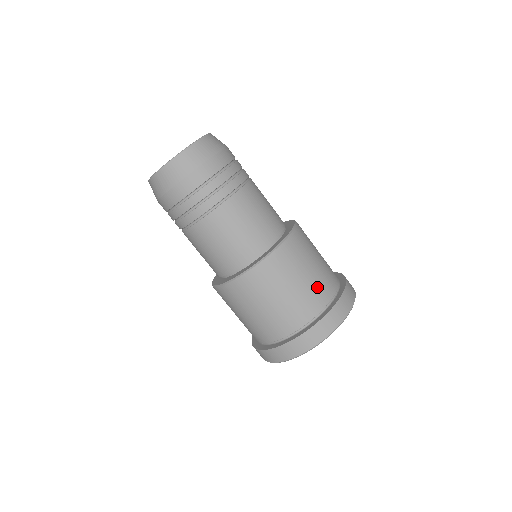
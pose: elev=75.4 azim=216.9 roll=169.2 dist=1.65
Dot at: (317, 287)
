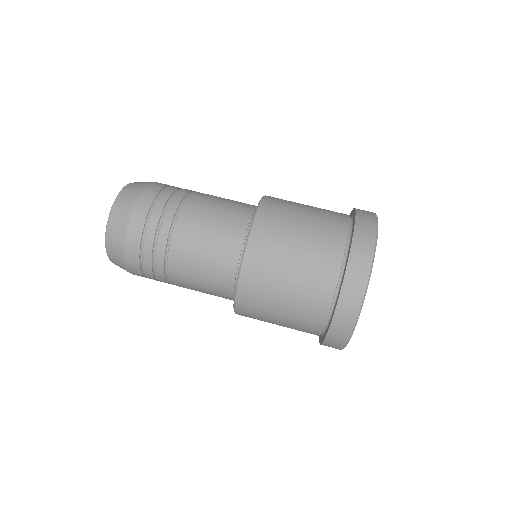
Dot at: occluded
